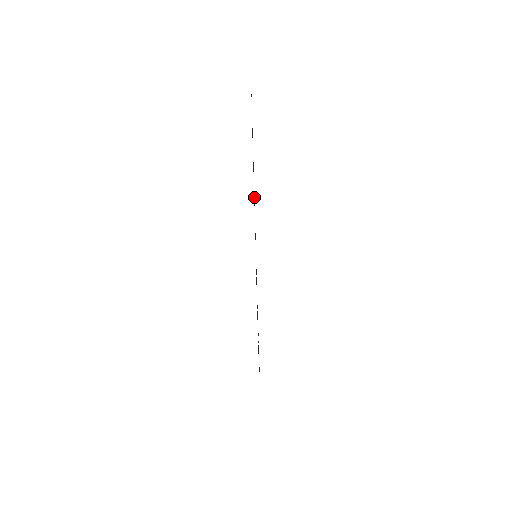
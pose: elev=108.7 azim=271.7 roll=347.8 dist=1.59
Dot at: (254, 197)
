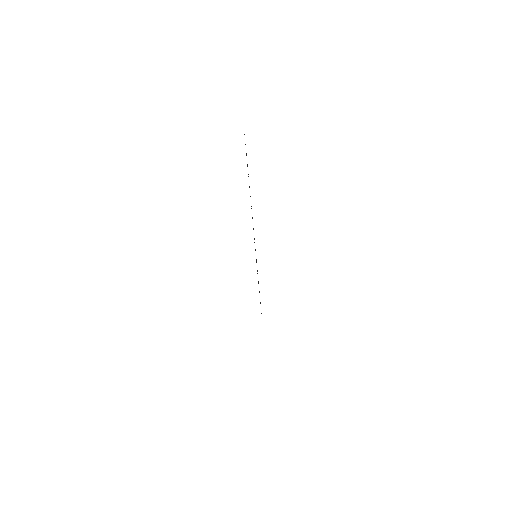
Dot at: occluded
